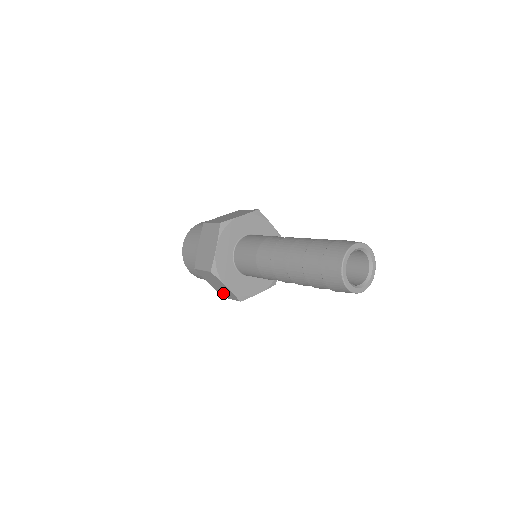
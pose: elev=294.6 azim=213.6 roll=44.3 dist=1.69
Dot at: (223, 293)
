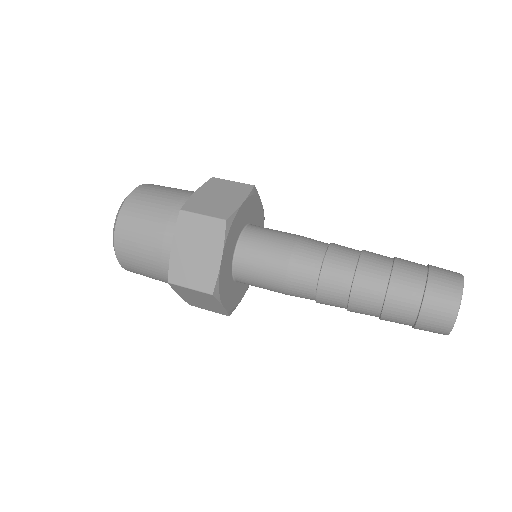
Dot at: (184, 272)
